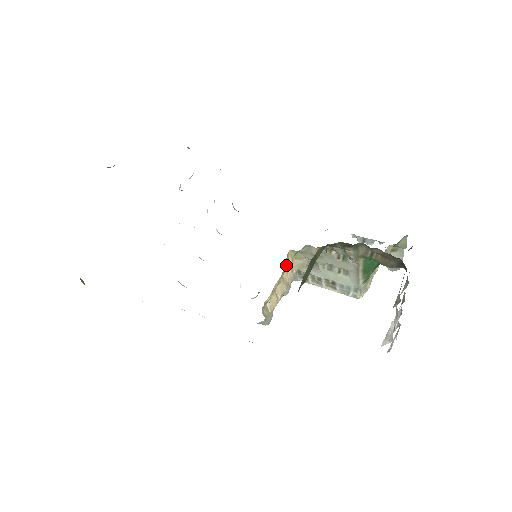
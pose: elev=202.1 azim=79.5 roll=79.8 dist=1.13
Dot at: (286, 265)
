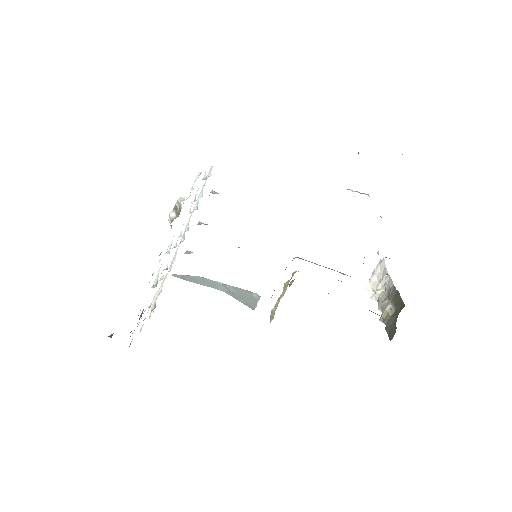
Dot at: occluded
